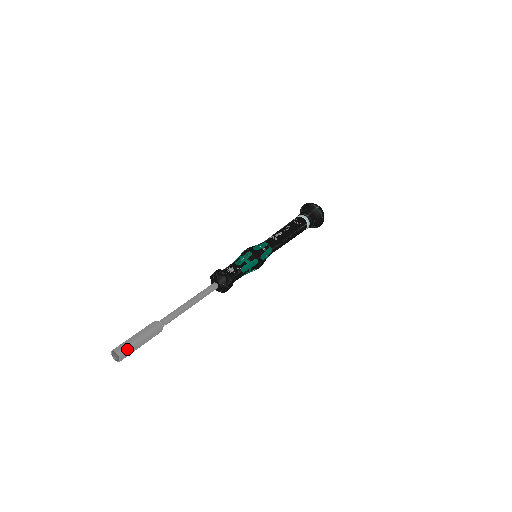
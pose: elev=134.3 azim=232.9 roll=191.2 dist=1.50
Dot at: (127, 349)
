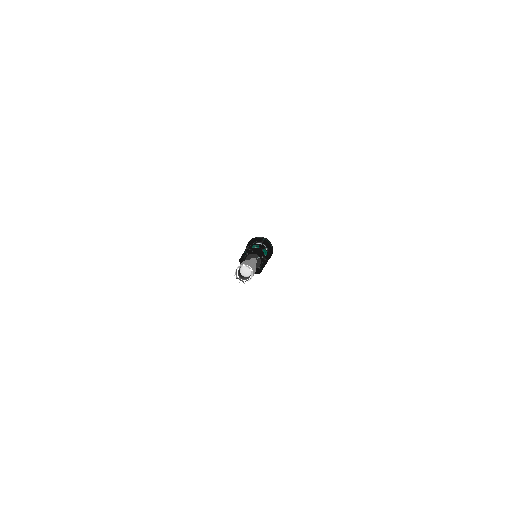
Dot at: (251, 266)
